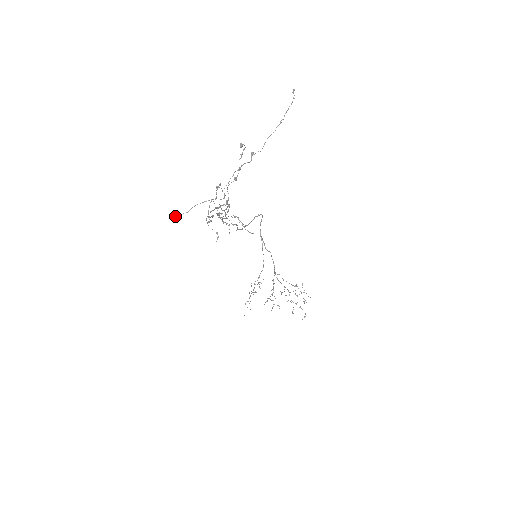
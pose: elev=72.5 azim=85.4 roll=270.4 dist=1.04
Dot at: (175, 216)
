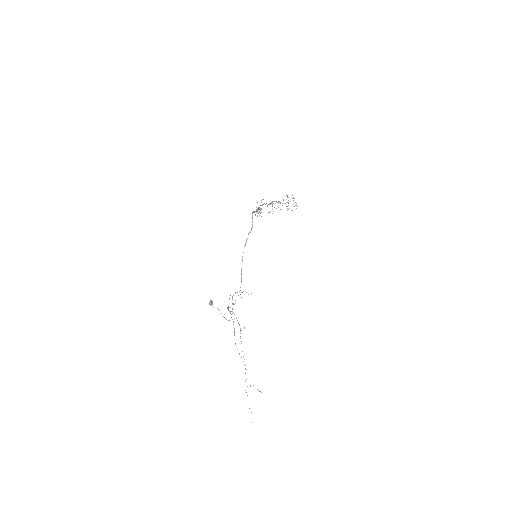
Dot at: occluded
